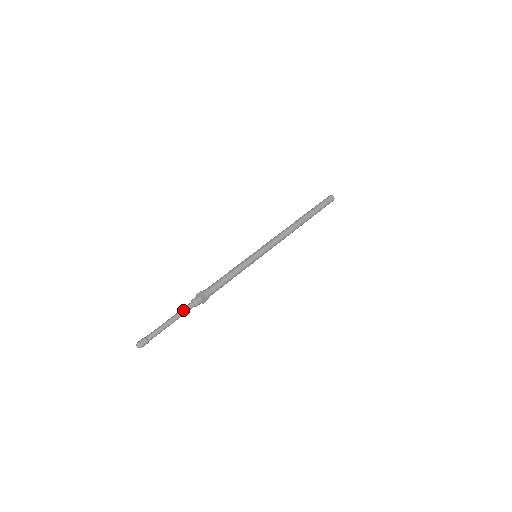
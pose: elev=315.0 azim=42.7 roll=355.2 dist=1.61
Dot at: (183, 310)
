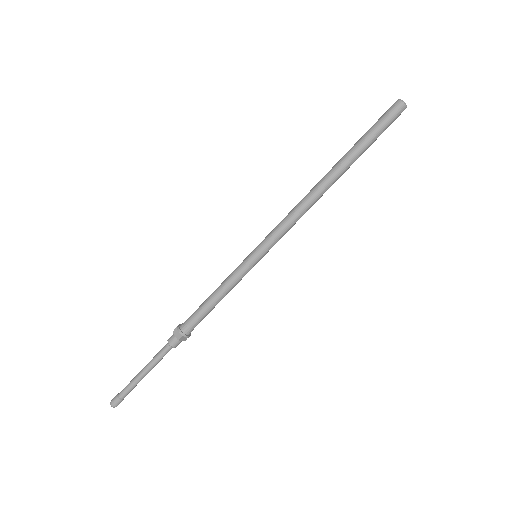
Dot at: occluded
